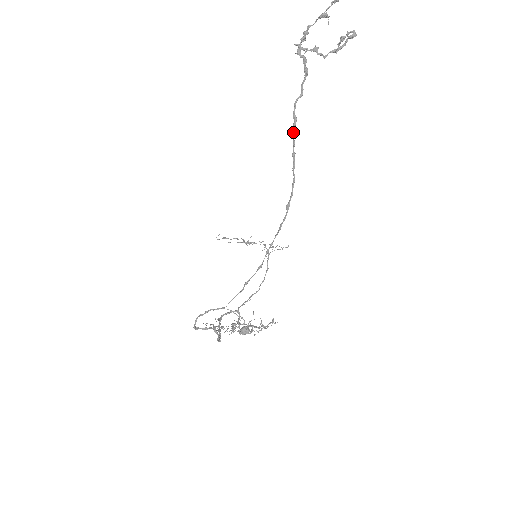
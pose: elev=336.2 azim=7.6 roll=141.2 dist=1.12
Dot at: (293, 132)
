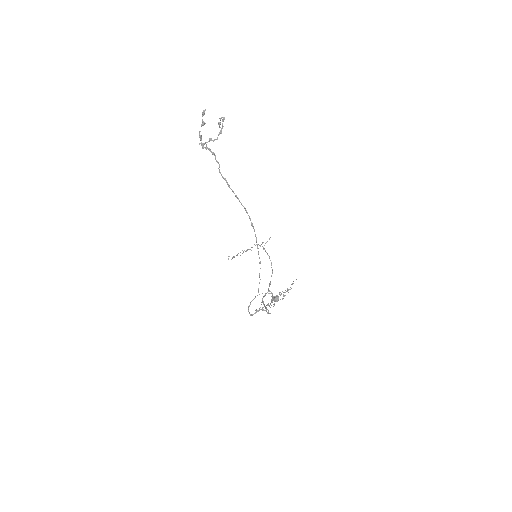
Dot at: (228, 186)
